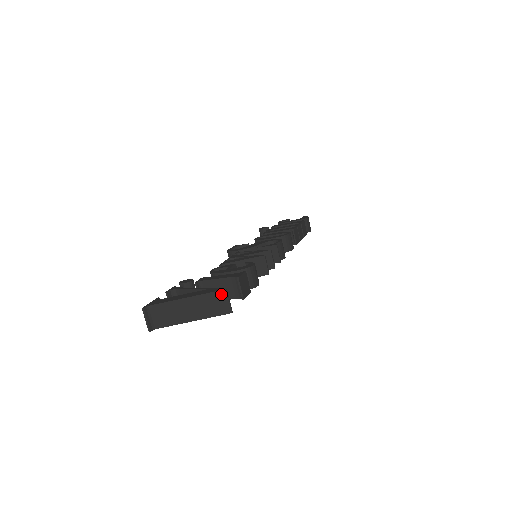
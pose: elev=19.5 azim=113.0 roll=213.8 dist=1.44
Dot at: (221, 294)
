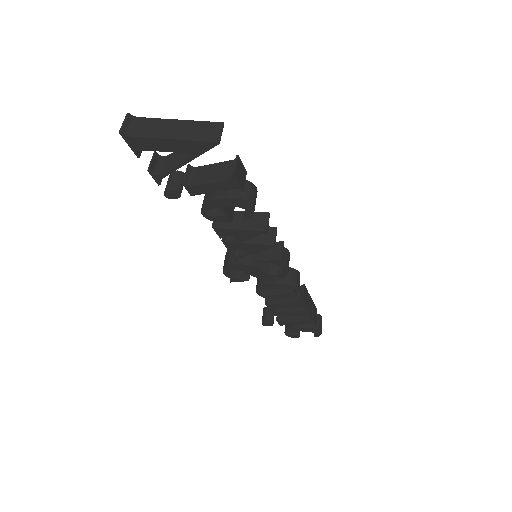
Dot at: (216, 125)
